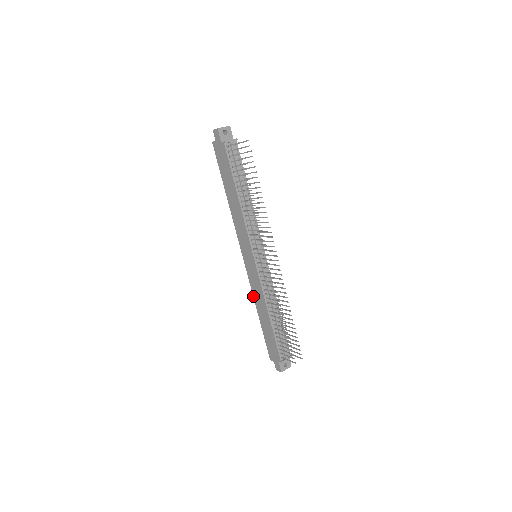
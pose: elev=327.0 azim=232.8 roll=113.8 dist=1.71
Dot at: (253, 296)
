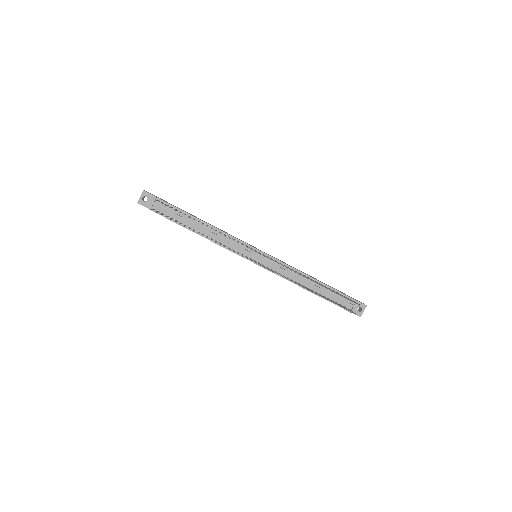
Dot at: occluded
